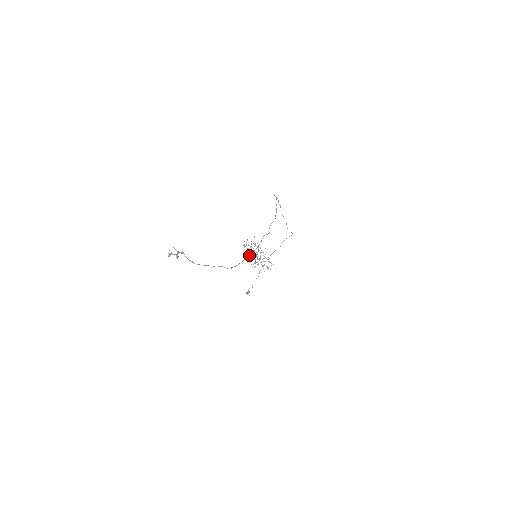
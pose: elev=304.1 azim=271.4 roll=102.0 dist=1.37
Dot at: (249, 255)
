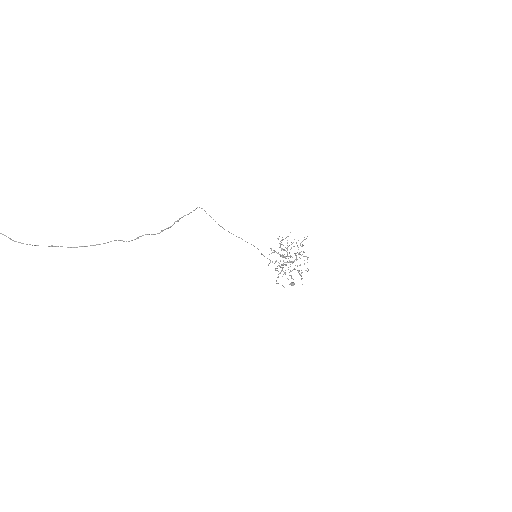
Dot at: (274, 250)
